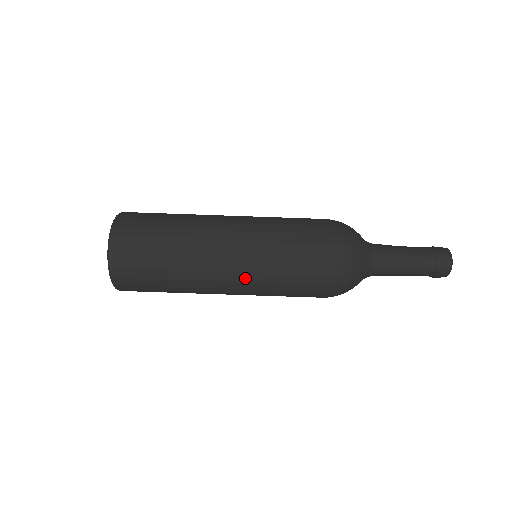
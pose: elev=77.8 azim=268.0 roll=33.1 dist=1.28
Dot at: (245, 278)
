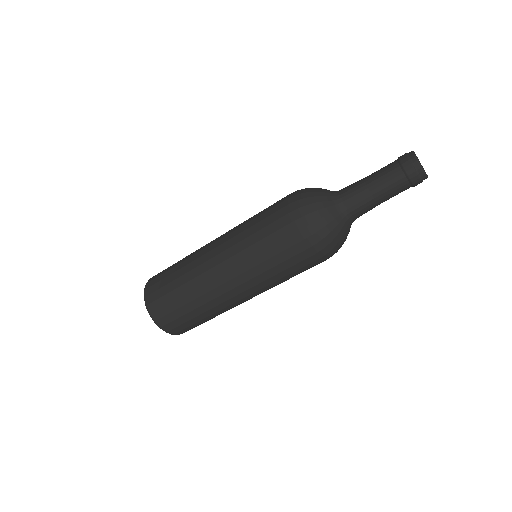
Dot at: (255, 289)
